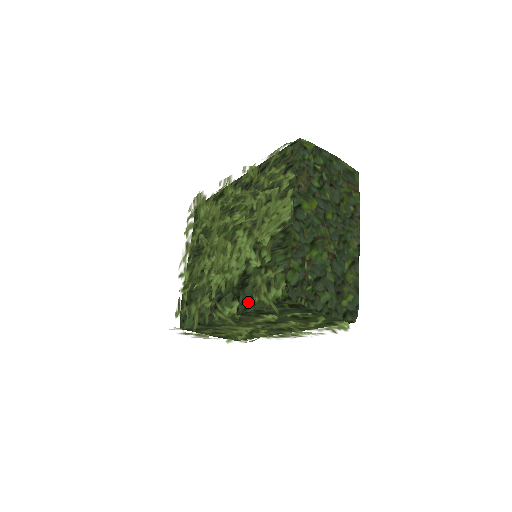
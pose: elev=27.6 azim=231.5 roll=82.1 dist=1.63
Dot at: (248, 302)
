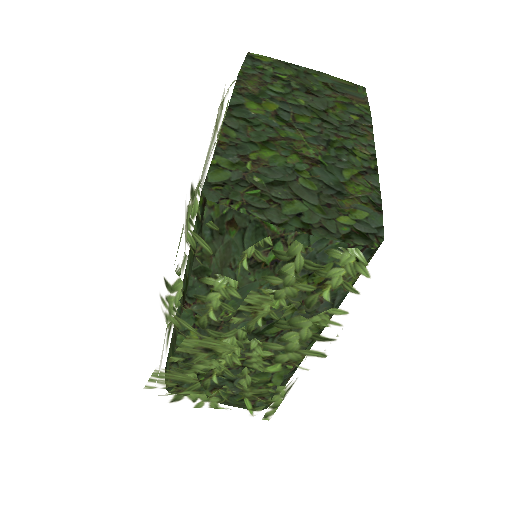
Dot at: (186, 268)
